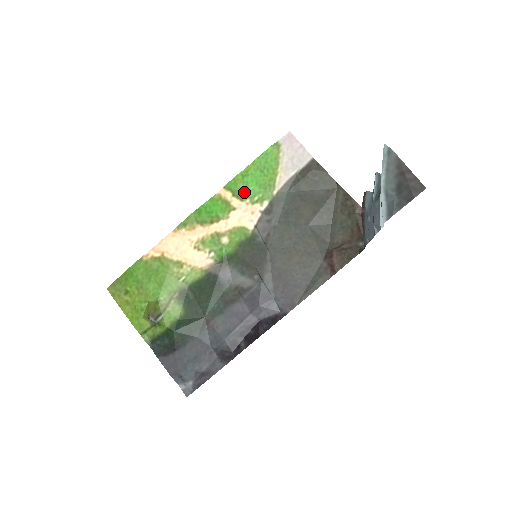
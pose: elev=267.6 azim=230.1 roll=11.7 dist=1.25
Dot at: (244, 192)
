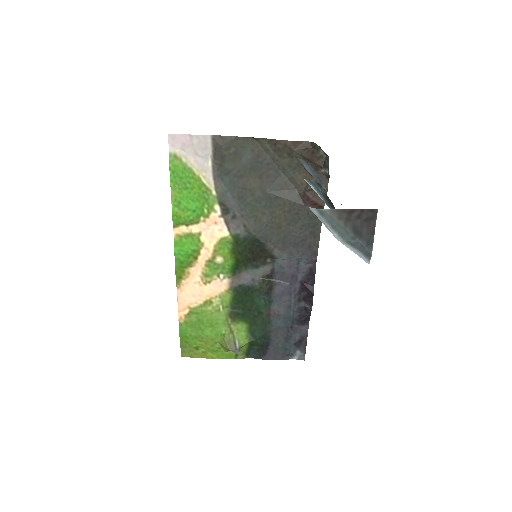
Dot at: (192, 216)
